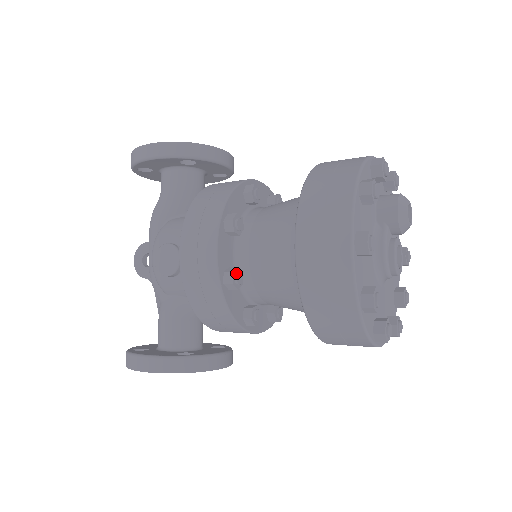
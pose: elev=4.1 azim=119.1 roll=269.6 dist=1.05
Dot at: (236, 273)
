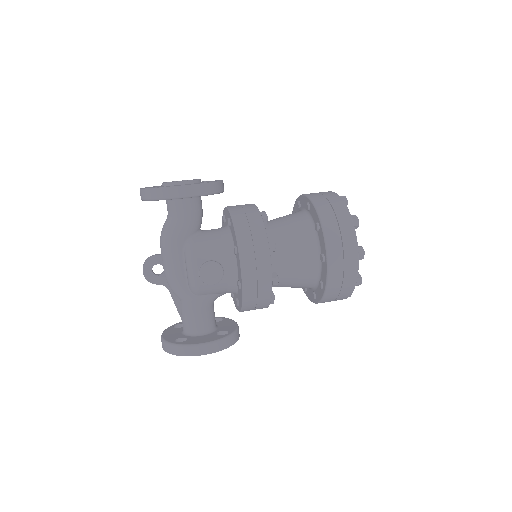
Dot at: (278, 277)
